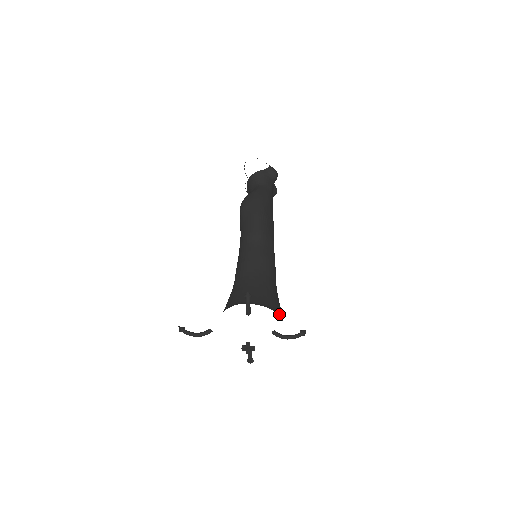
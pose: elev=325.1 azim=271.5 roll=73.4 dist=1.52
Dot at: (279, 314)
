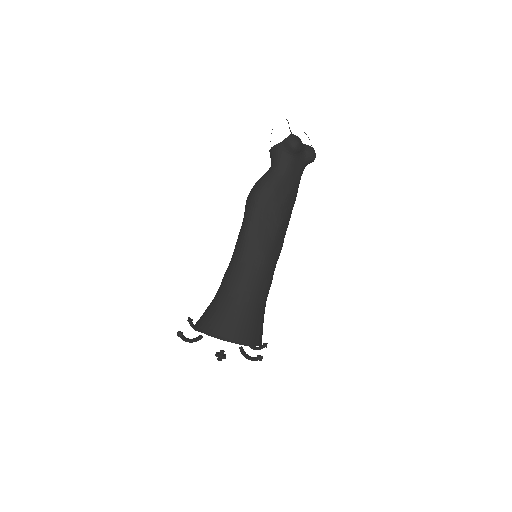
Dot at: (232, 340)
